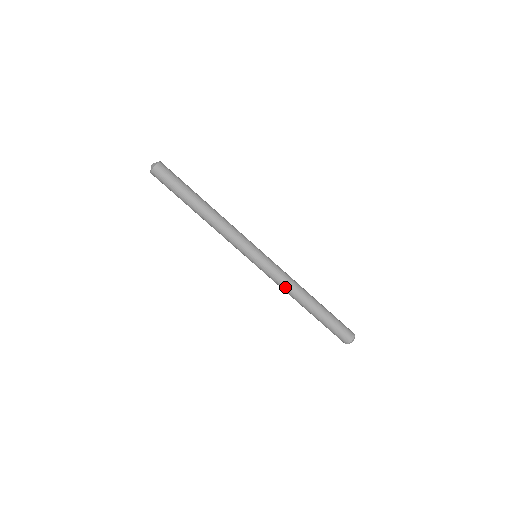
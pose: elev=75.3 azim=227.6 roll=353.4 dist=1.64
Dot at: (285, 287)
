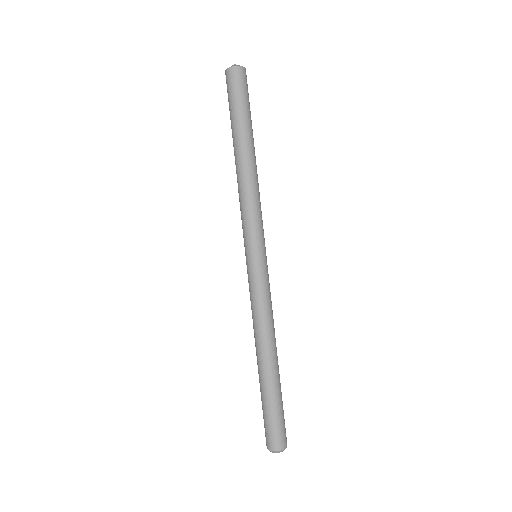
Dot at: (268, 317)
